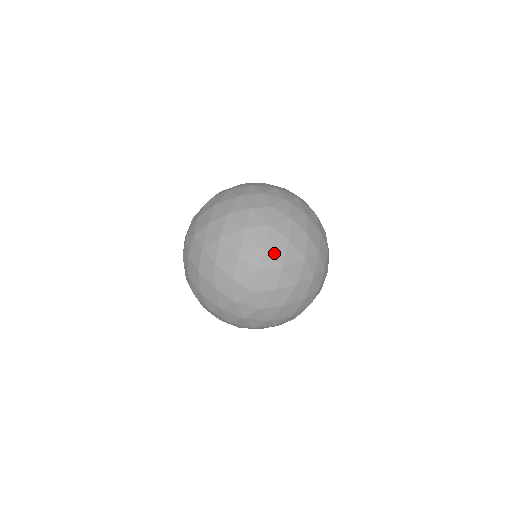
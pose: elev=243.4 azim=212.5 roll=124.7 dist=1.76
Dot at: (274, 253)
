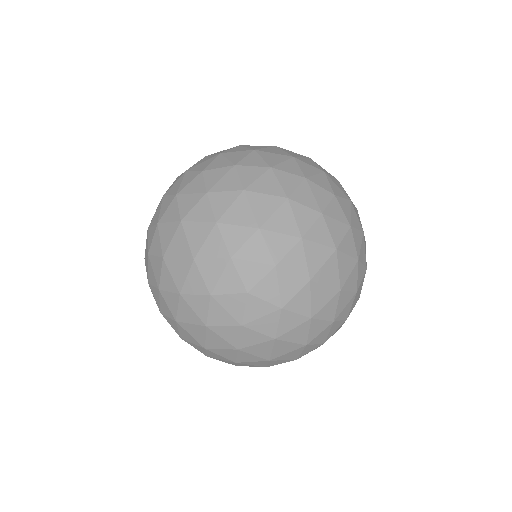
Dot at: (321, 303)
